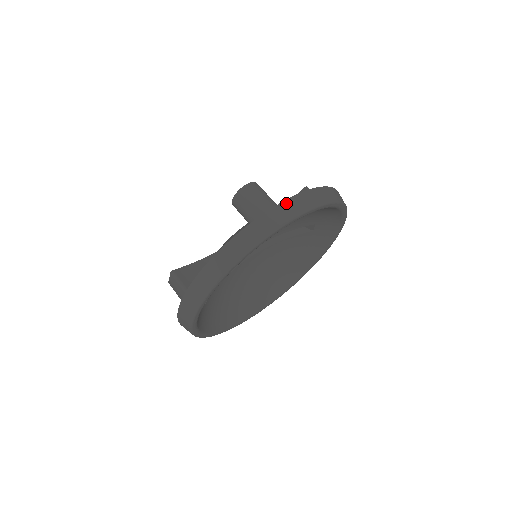
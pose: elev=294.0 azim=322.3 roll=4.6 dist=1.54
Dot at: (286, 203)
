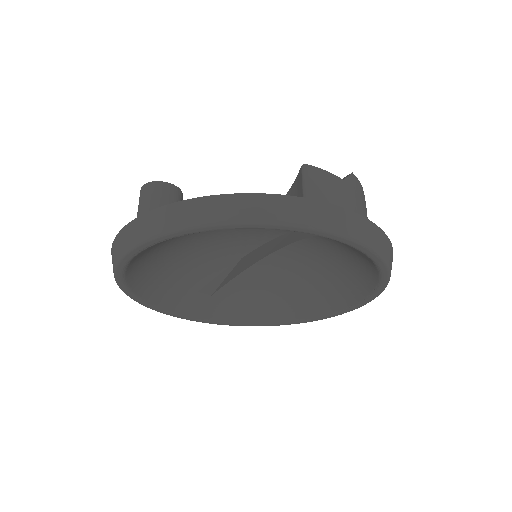
Dot at: (132, 225)
